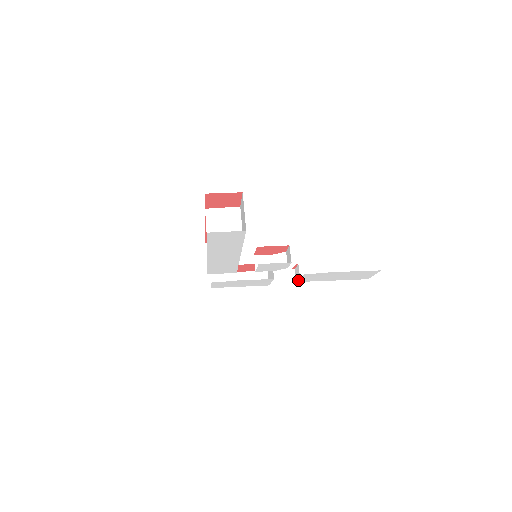
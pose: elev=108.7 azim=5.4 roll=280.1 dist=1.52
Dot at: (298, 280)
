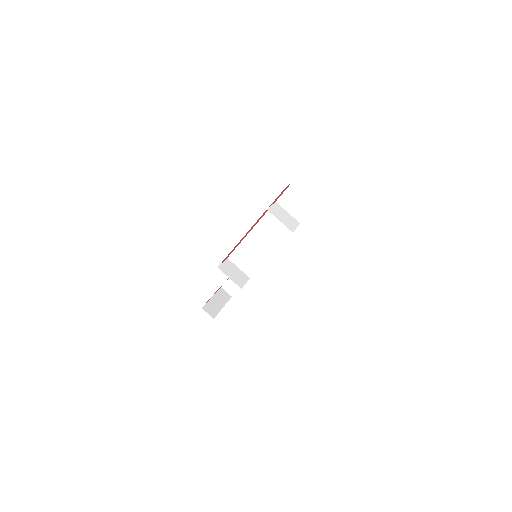
Dot at: occluded
